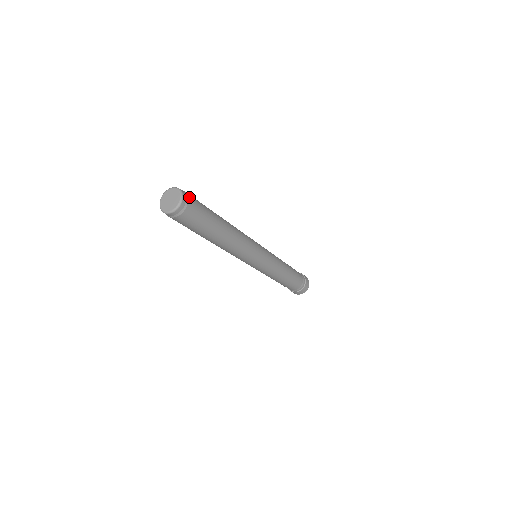
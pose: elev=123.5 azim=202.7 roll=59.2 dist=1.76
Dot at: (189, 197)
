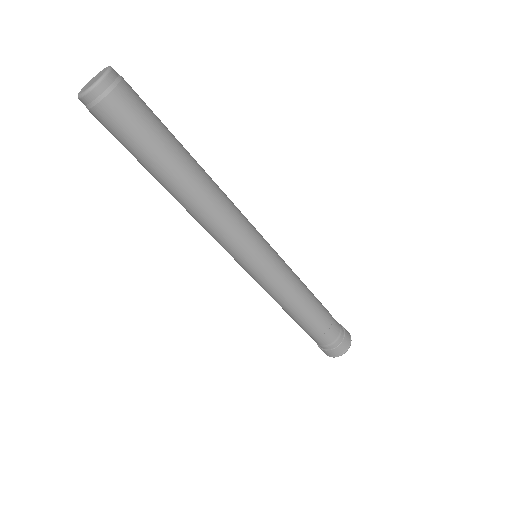
Dot at: (124, 80)
